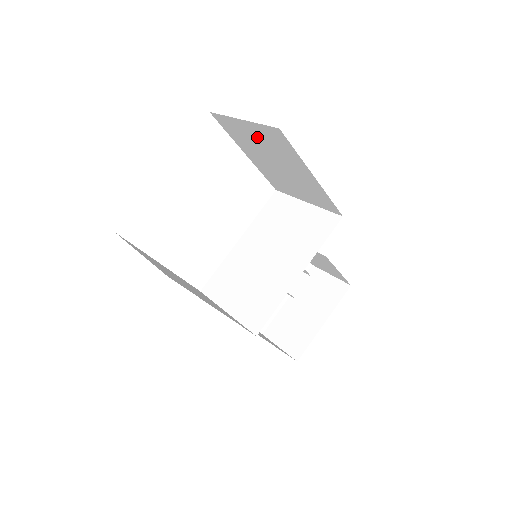
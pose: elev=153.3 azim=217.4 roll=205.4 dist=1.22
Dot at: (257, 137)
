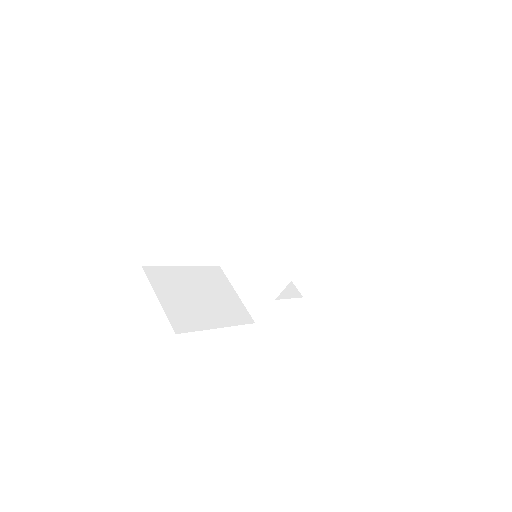
Dot at: occluded
